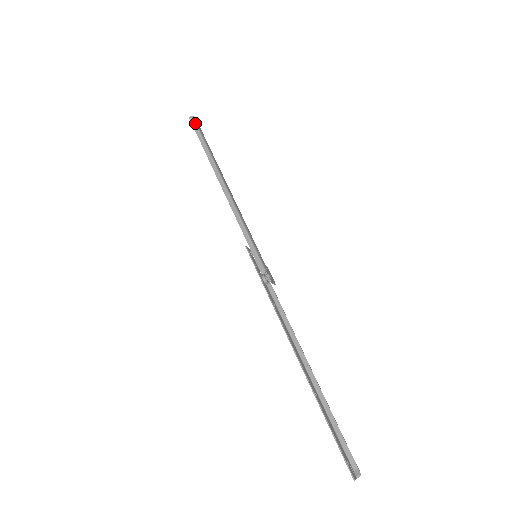
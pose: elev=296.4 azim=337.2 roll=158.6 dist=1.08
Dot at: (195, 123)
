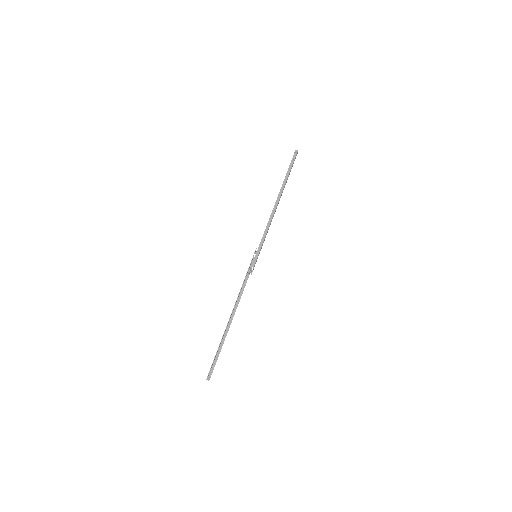
Dot at: (295, 156)
